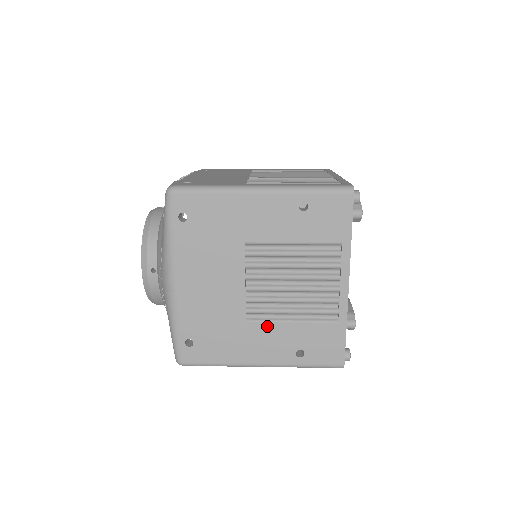
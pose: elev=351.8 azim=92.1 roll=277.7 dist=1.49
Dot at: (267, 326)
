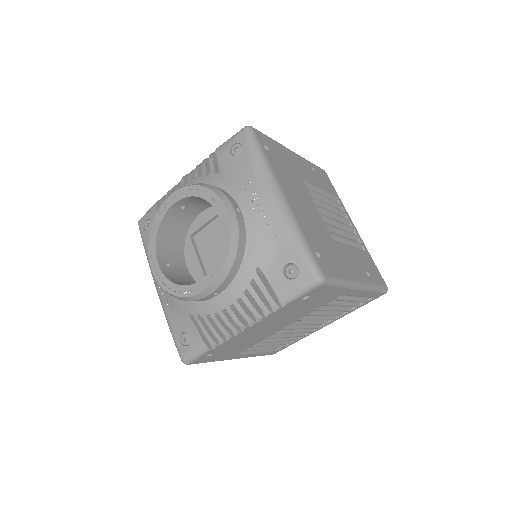
Dot at: (344, 248)
